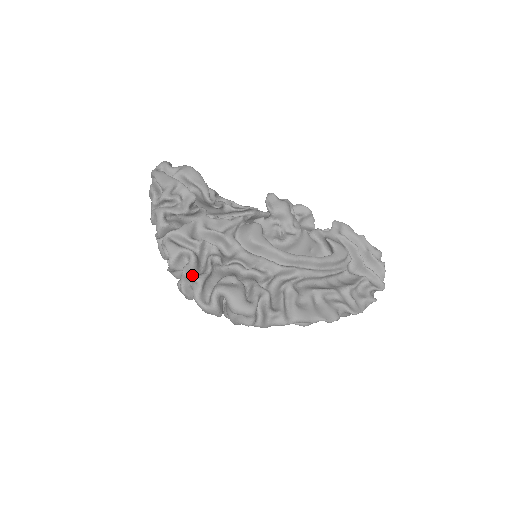
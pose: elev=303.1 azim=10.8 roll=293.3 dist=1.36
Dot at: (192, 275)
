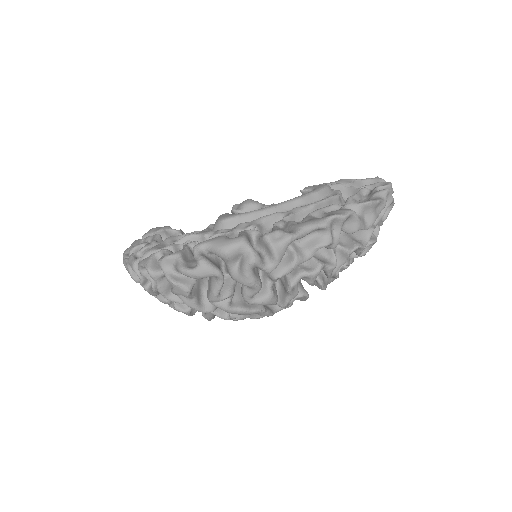
Dot at: (167, 255)
